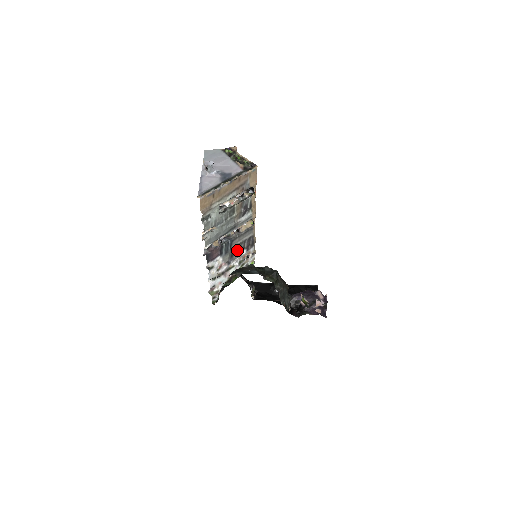
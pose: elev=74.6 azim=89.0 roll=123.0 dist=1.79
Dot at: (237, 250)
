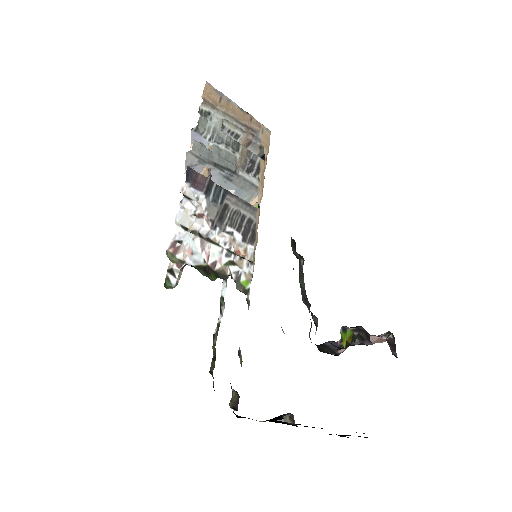
Dot at: (230, 220)
